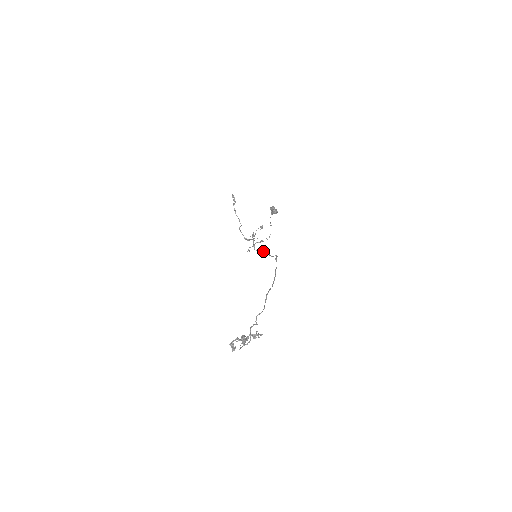
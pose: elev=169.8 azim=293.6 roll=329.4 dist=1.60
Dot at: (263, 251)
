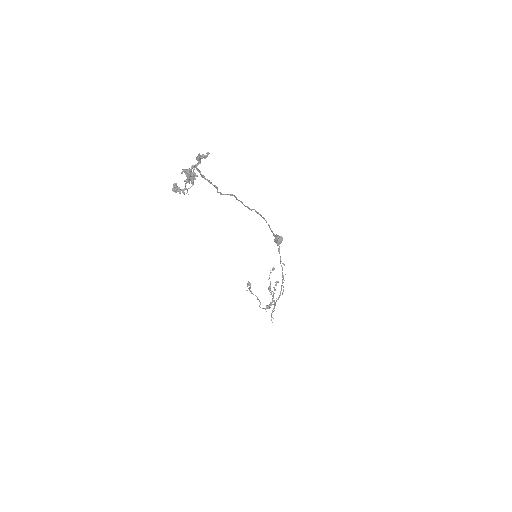
Dot at: occluded
